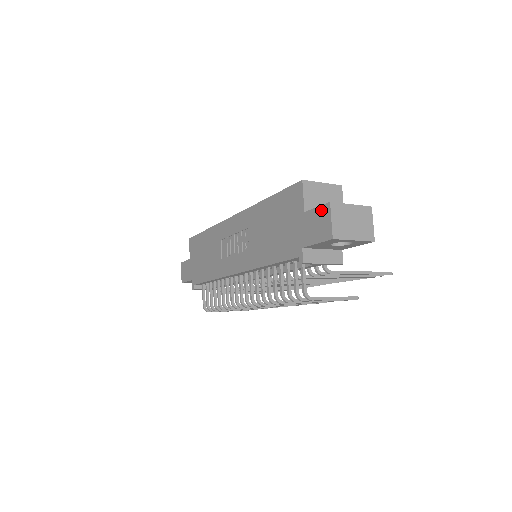
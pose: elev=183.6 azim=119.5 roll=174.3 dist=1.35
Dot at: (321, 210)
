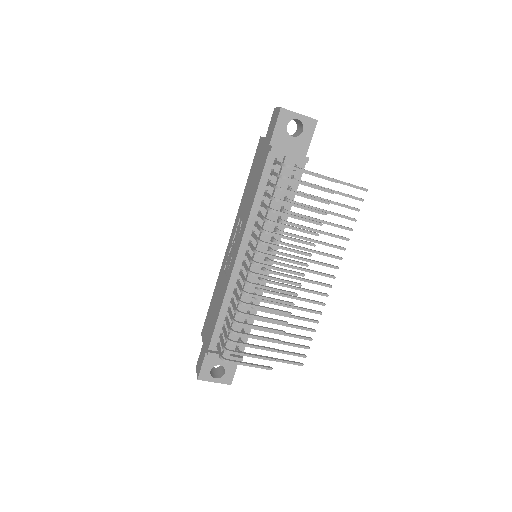
Dot at: (272, 118)
